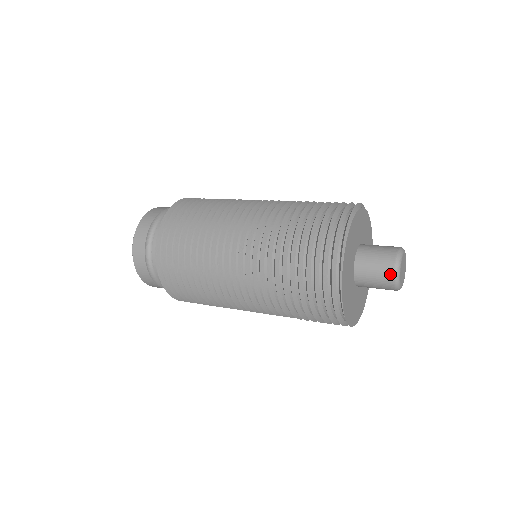
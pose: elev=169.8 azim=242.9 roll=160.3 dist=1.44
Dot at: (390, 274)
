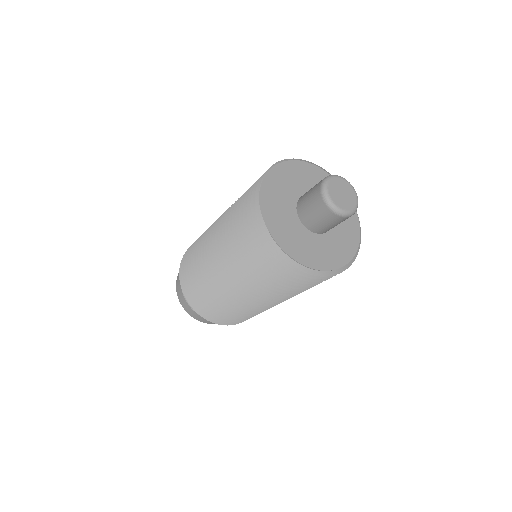
Dot at: (322, 180)
